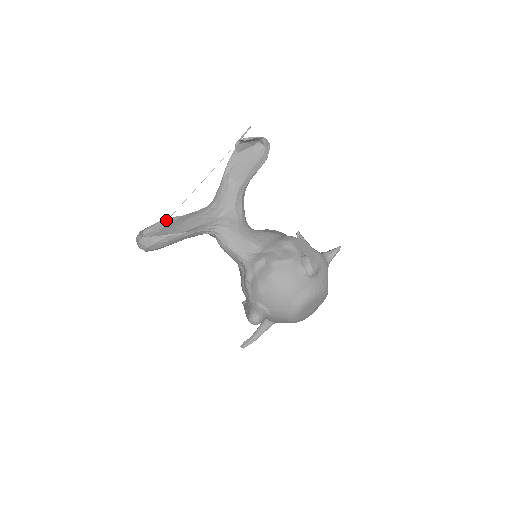
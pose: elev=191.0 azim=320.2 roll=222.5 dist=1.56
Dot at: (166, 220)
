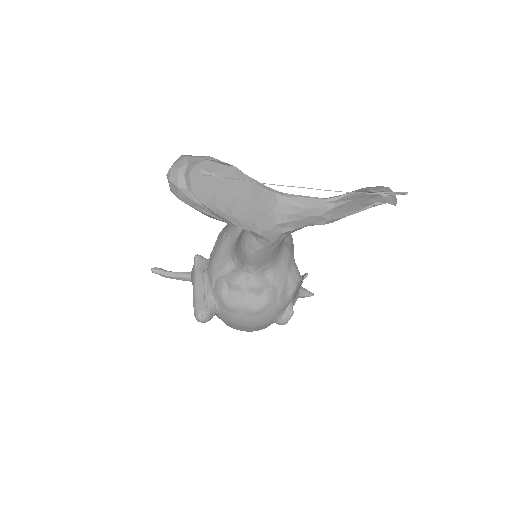
Dot at: (225, 164)
